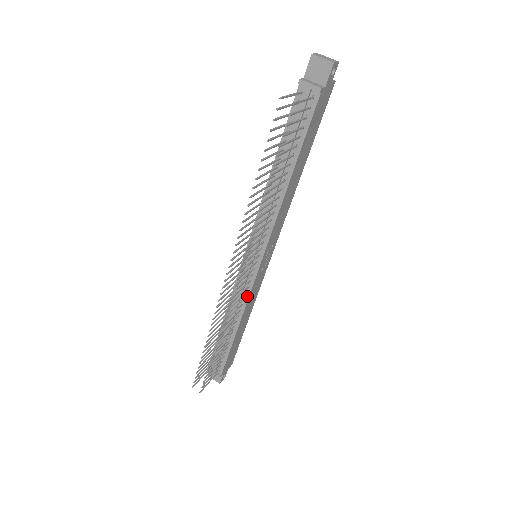
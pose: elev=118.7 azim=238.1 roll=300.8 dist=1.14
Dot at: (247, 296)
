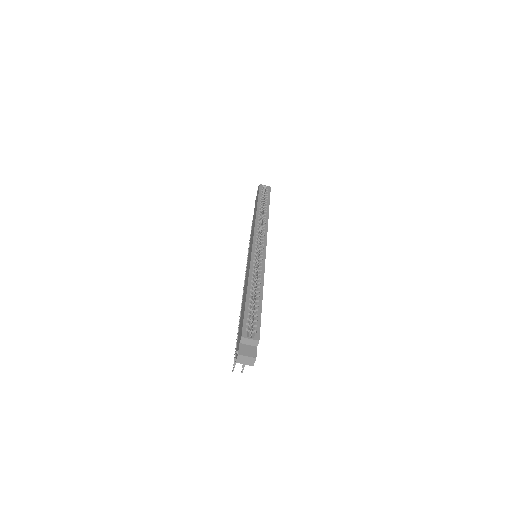
Dot at: occluded
